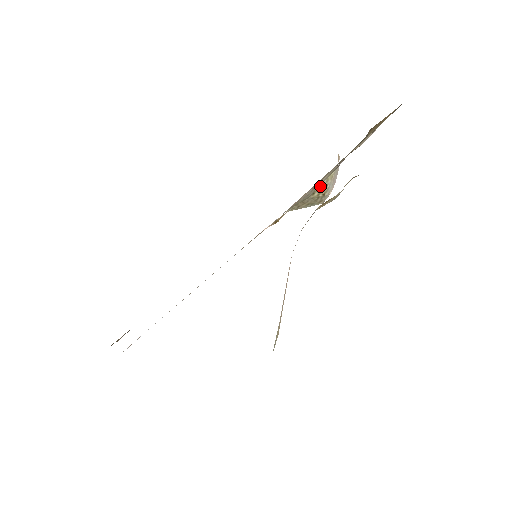
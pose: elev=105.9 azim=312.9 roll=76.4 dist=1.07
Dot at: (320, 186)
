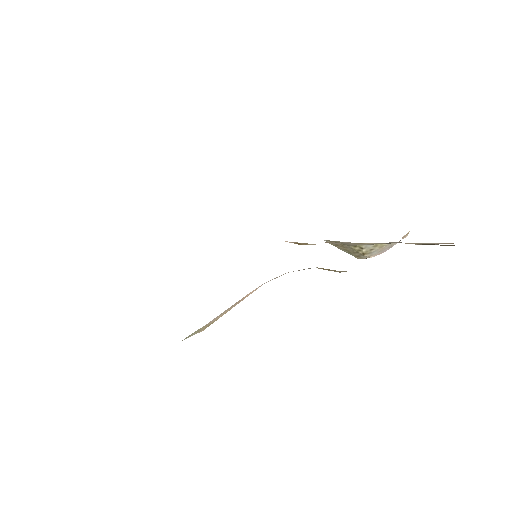
Dot at: (365, 245)
